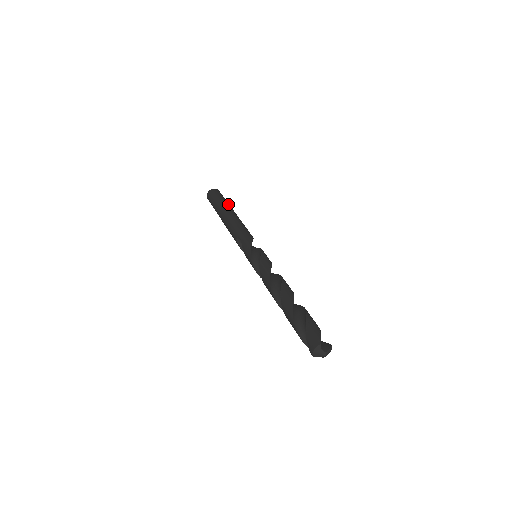
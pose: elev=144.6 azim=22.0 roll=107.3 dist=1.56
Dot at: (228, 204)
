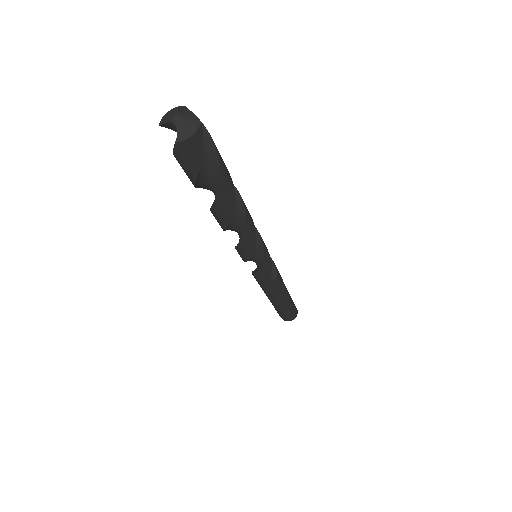
Dot at: occluded
